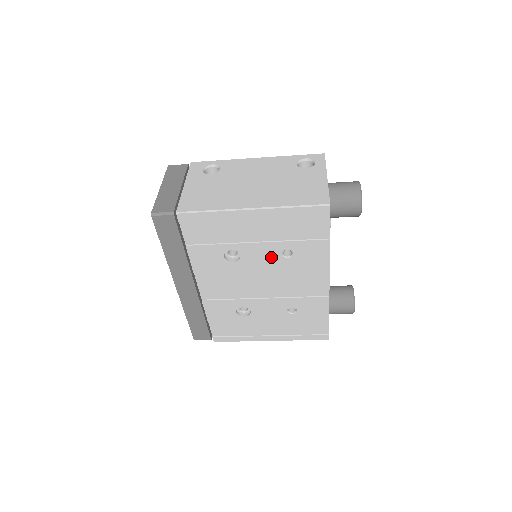
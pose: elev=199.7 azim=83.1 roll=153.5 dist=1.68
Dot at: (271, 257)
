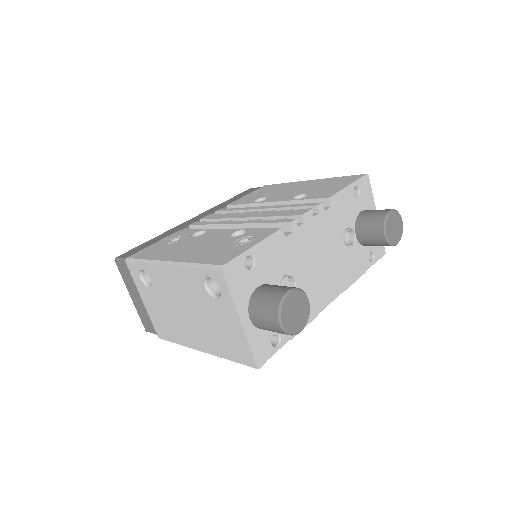
Dot at: occluded
